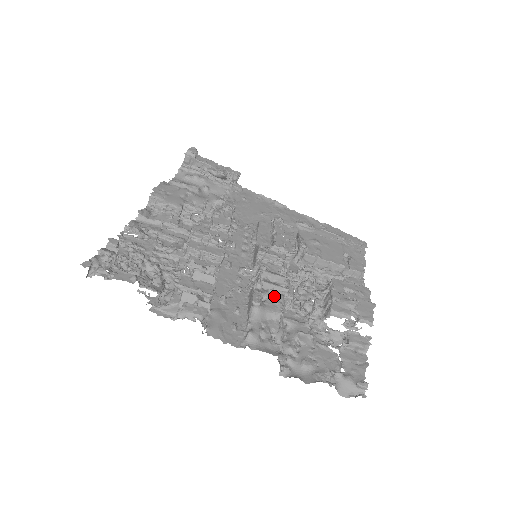
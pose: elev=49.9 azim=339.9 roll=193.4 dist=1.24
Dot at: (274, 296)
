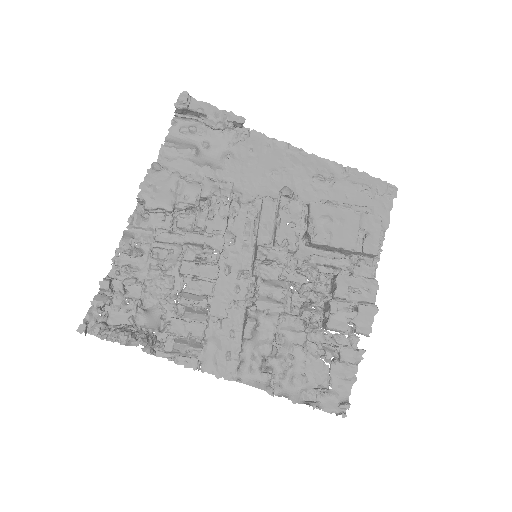
Dot at: (268, 318)
